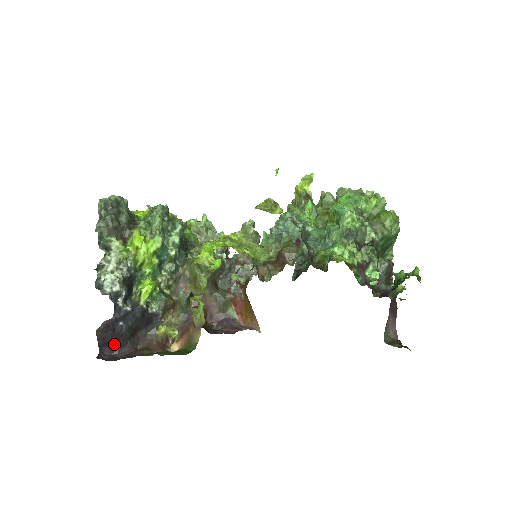
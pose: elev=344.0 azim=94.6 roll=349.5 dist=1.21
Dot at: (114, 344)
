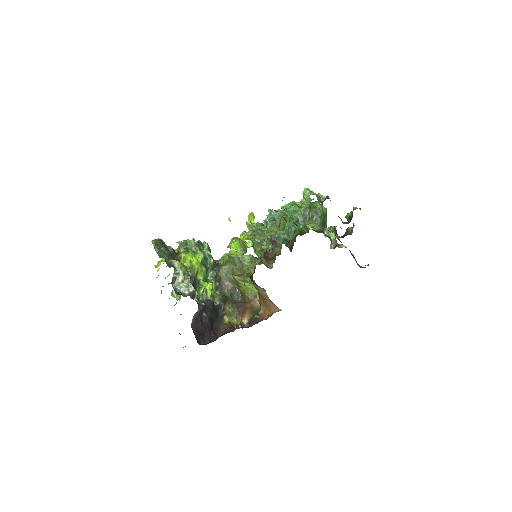
Dot at: (204, 335)
